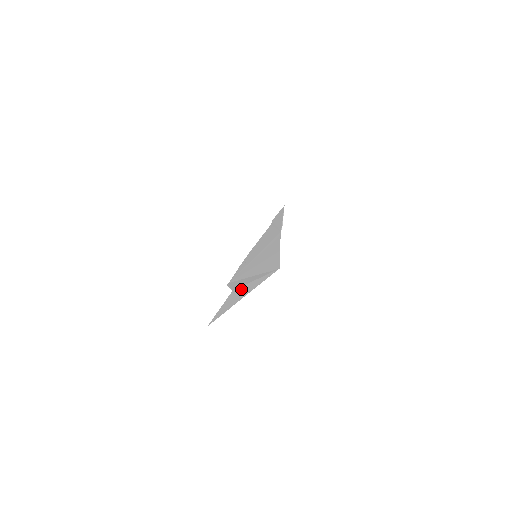
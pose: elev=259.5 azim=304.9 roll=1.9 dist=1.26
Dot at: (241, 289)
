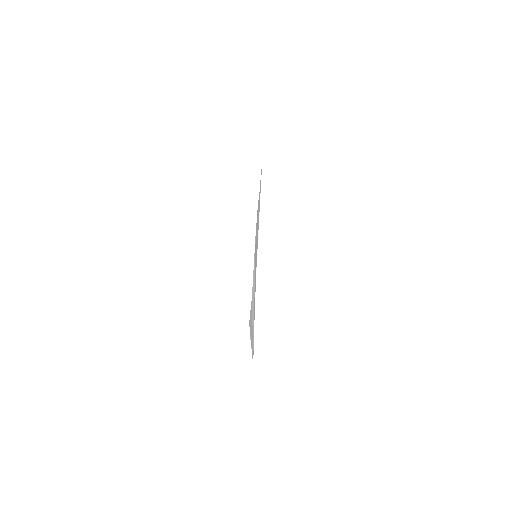
Dot at: occluded
